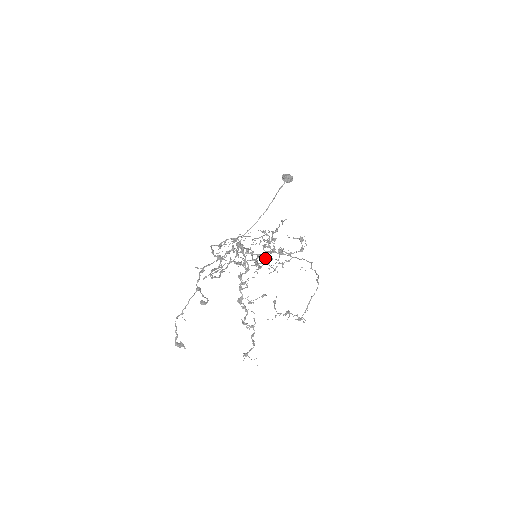
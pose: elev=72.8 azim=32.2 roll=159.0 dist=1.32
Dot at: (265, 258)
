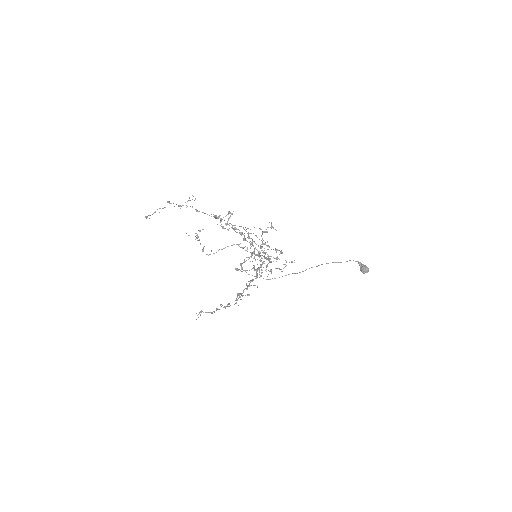
Dot at: occluded
